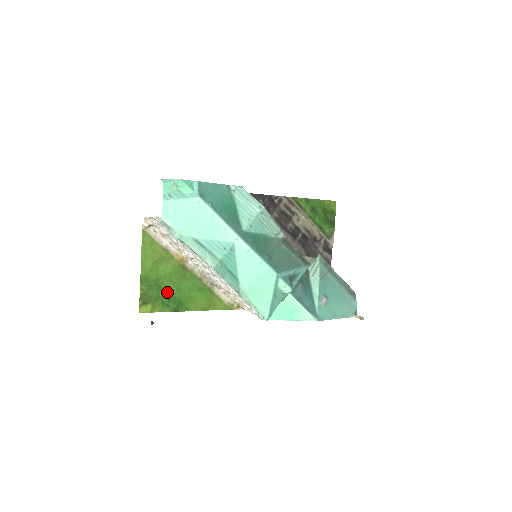
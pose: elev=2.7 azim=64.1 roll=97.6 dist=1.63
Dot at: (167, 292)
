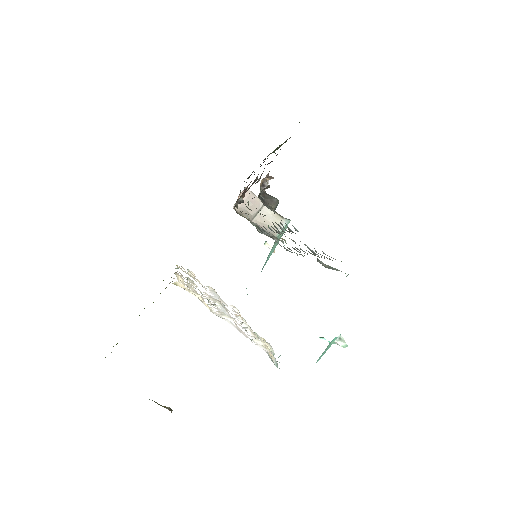
Dot at: occluded
